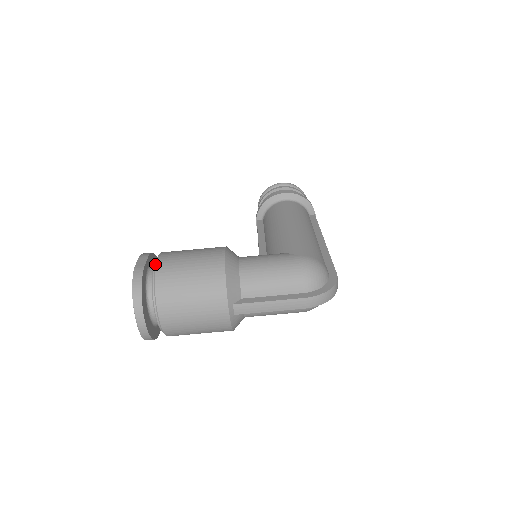
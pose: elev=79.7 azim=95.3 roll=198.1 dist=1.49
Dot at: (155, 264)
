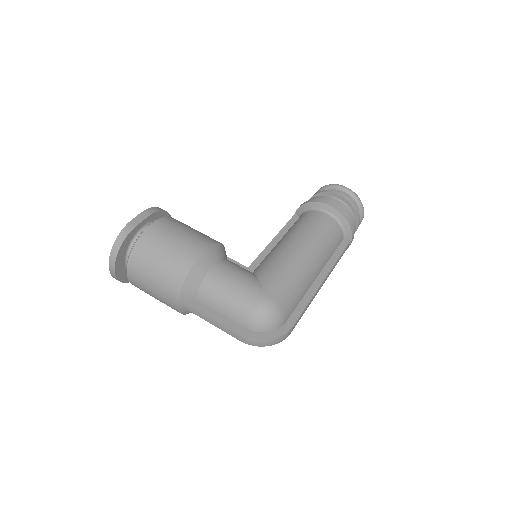
Dot at: (145, 229)
